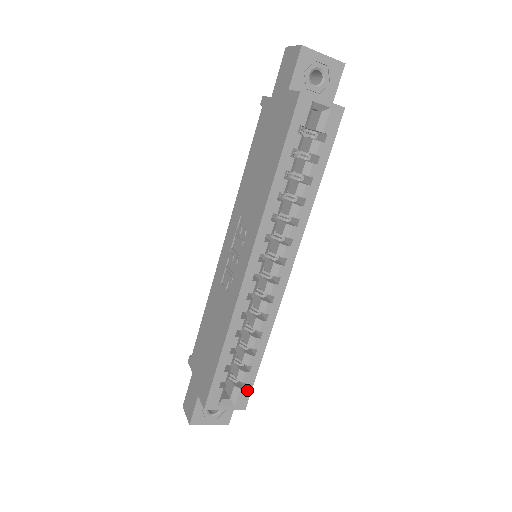
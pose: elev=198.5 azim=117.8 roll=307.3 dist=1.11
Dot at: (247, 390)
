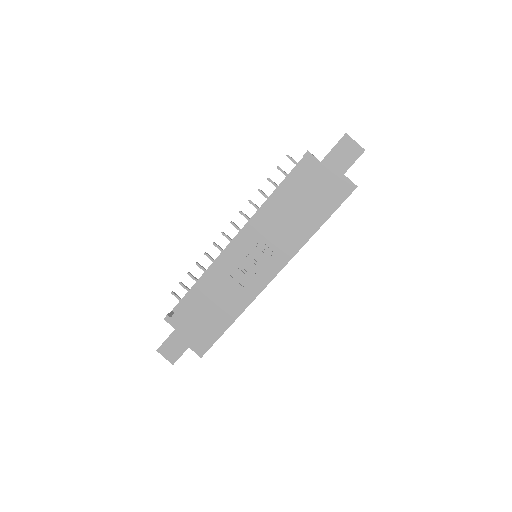
Dot at: occluded
